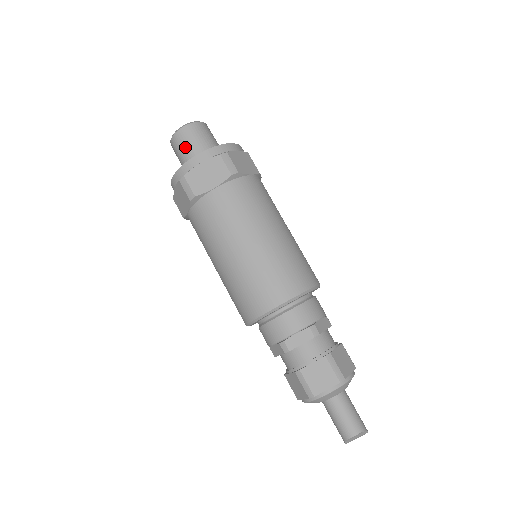
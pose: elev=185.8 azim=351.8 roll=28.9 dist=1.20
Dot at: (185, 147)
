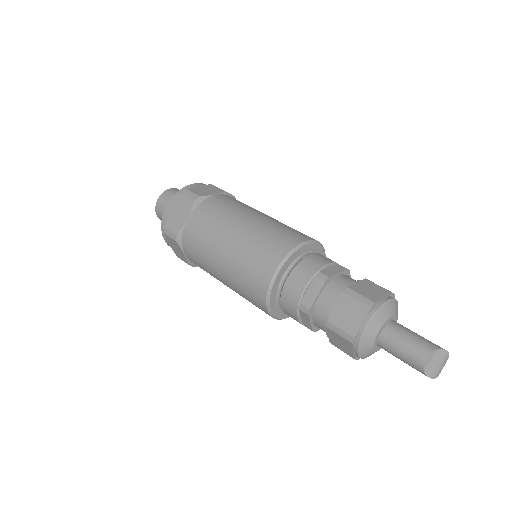
Dot at: occluded
